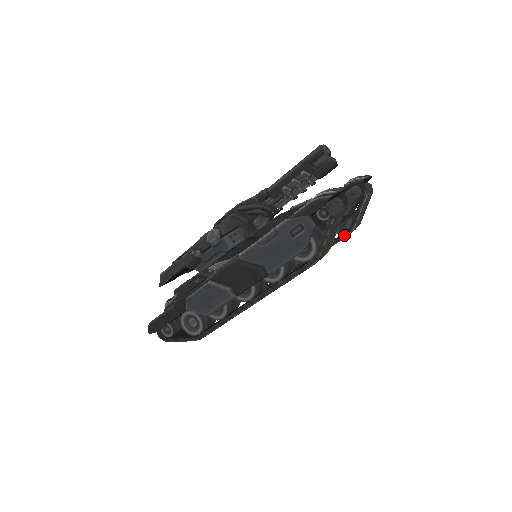
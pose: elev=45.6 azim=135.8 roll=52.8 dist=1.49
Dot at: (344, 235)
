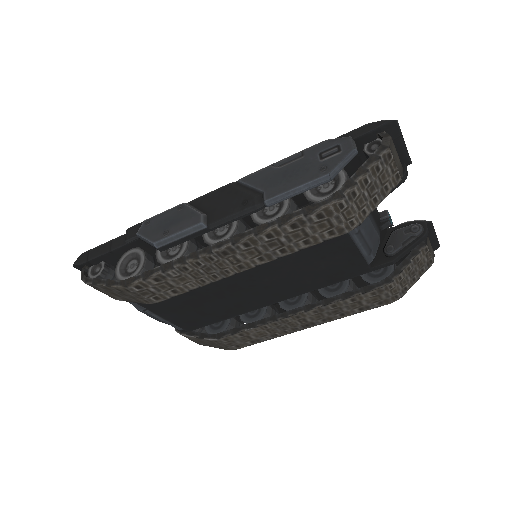
Dot at: (377, 284)
